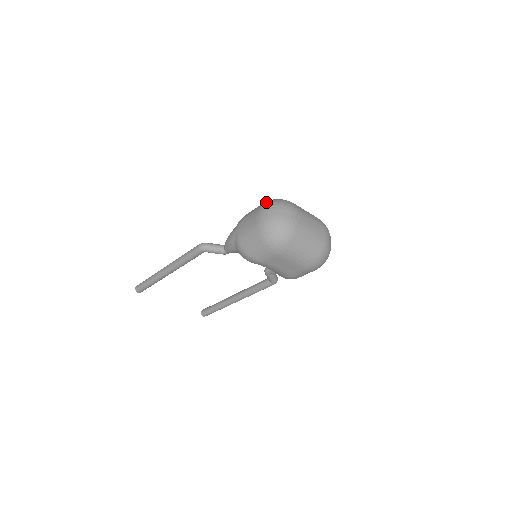
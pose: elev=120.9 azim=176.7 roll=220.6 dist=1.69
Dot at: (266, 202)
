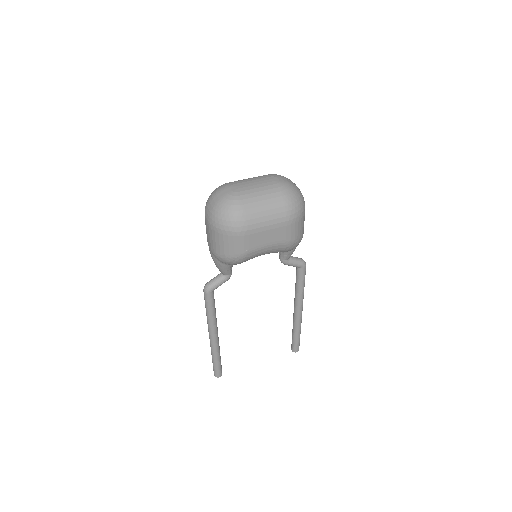
Dot at: occluded
